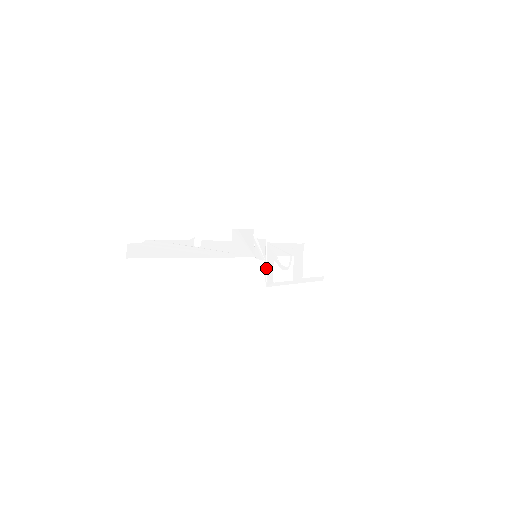
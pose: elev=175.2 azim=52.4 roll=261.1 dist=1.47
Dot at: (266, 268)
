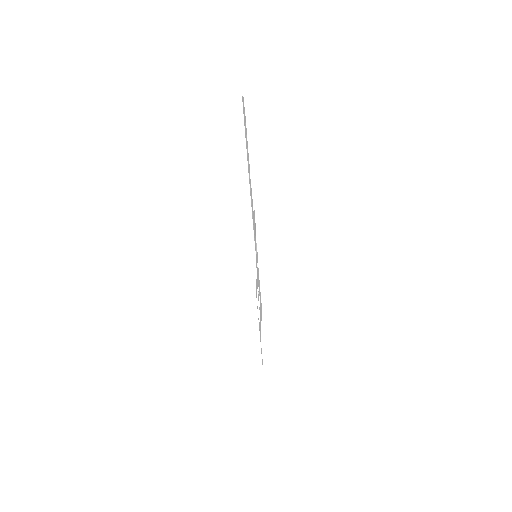
Dot at: occluded
